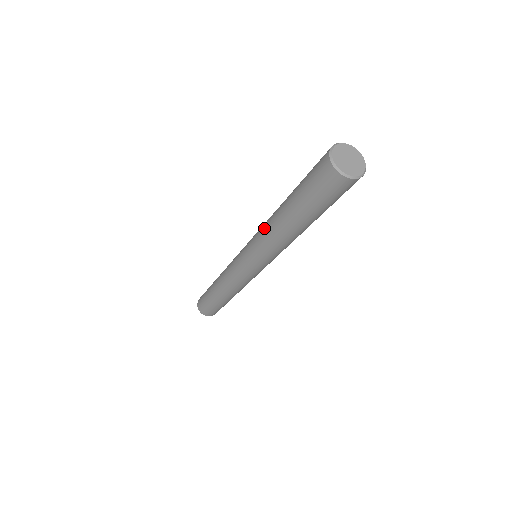
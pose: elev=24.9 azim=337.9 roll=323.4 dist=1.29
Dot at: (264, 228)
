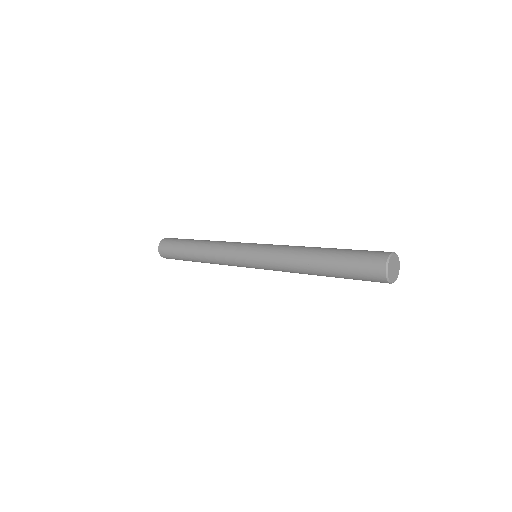
Dot at: (290, 271)
